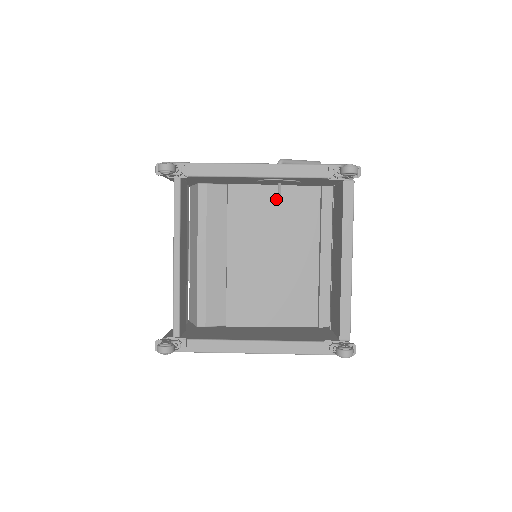
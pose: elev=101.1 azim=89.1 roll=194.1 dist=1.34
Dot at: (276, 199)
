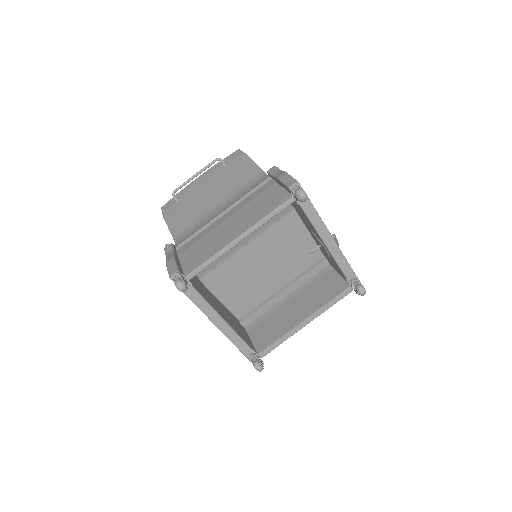
Dot at: (302, 241)
